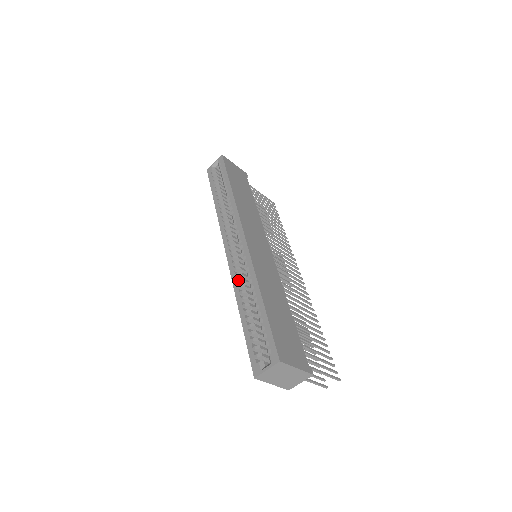
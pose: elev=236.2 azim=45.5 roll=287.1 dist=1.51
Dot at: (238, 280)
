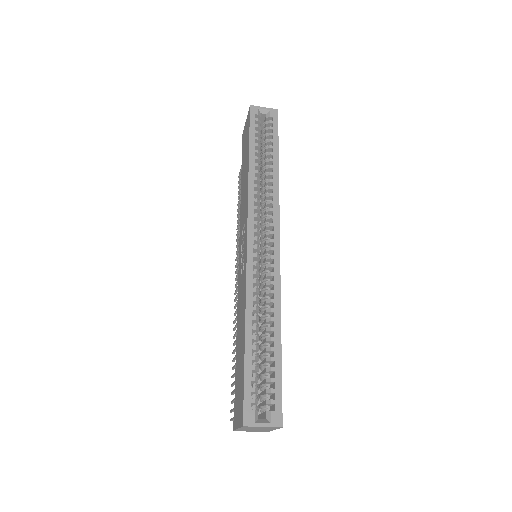
Dot at: (256, 290)
